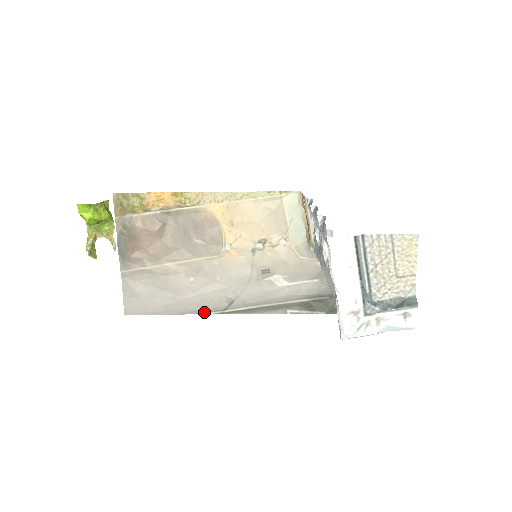
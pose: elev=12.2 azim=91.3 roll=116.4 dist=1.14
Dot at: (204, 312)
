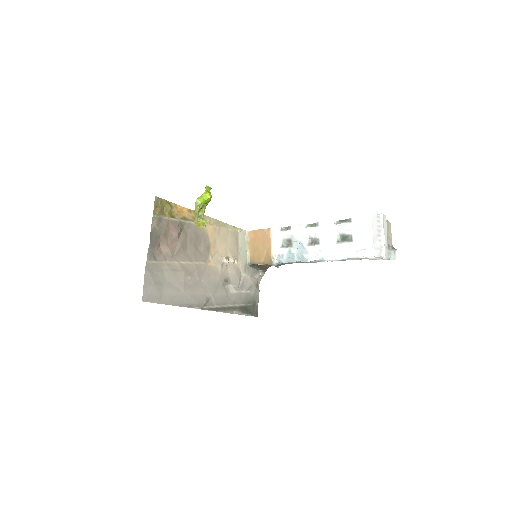
Dot at: (192, 306)
